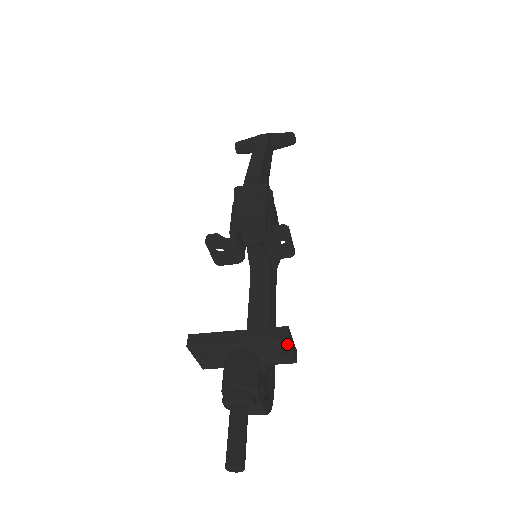
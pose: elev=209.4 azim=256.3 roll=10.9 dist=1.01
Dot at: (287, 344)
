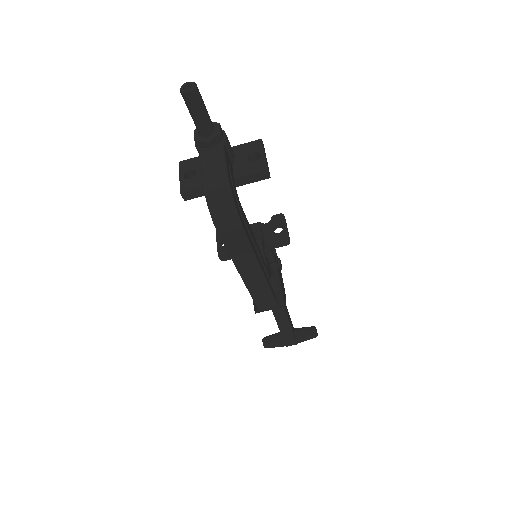
Dot at: (260, 146)
